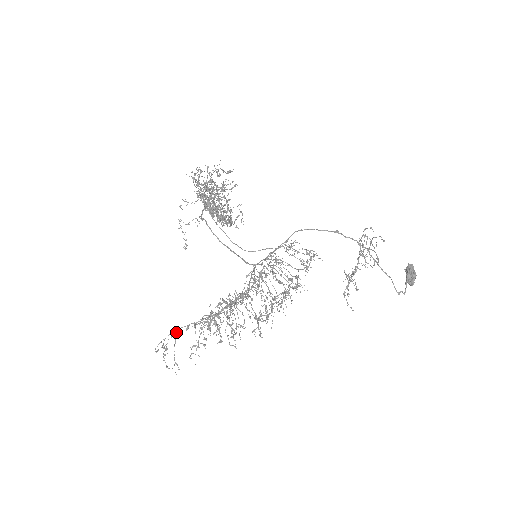
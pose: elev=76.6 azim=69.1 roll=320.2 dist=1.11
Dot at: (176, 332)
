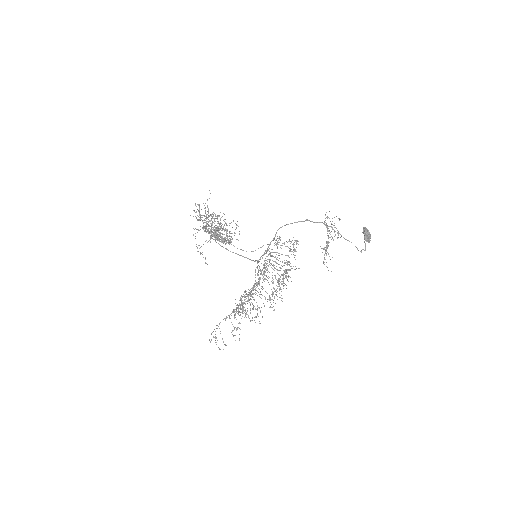
Dot at: occluded
